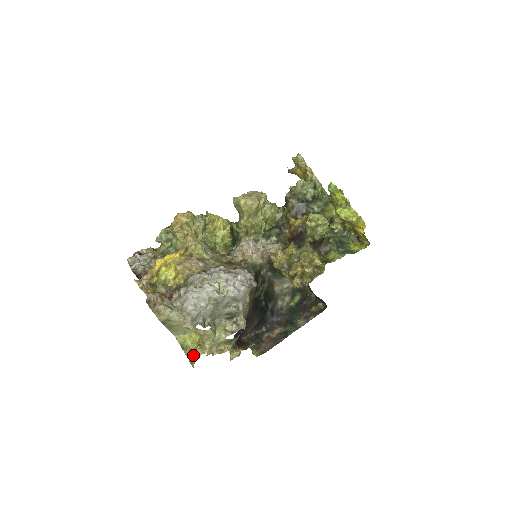
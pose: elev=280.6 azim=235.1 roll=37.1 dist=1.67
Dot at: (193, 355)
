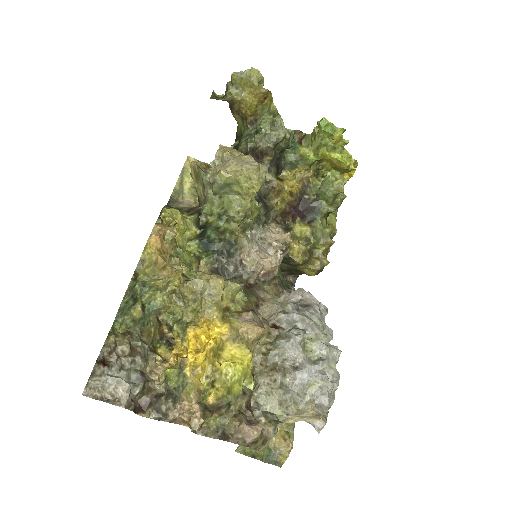
Dot at: (274, 453)
